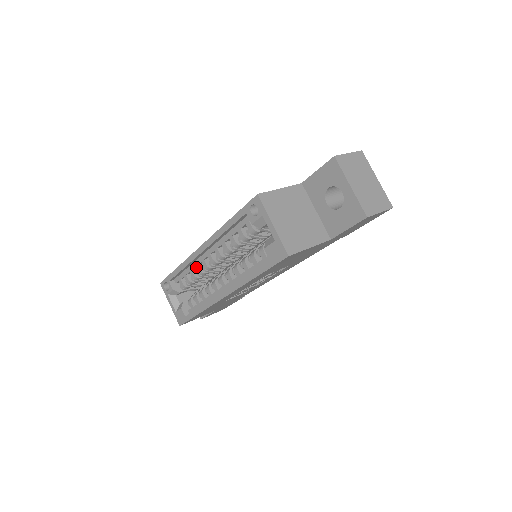
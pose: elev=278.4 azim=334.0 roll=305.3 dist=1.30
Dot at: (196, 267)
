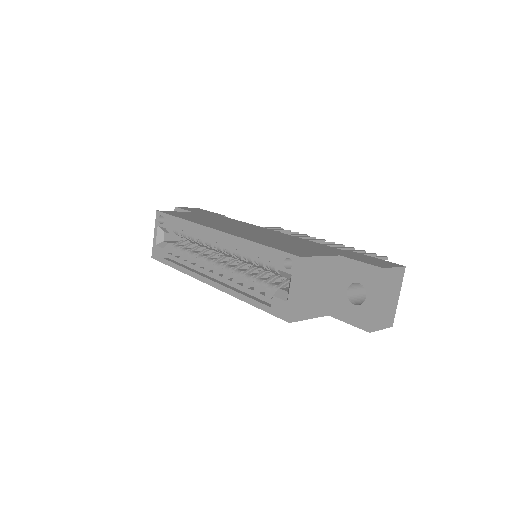
Dot at: (200, 235)
